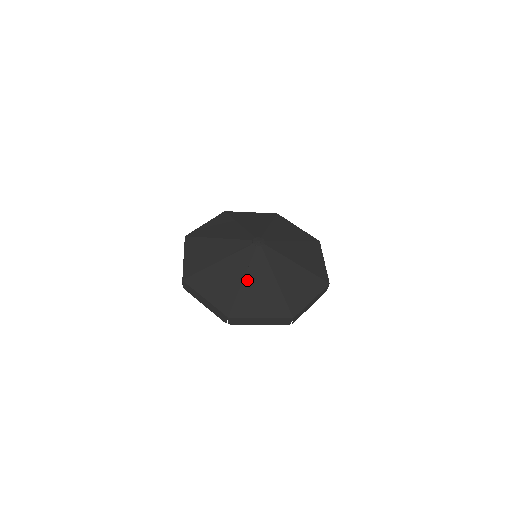
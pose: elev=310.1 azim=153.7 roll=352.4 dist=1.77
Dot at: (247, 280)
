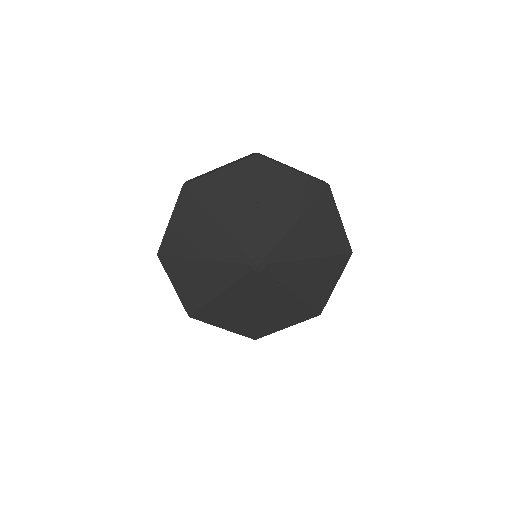
Dot at: (224, 296)
